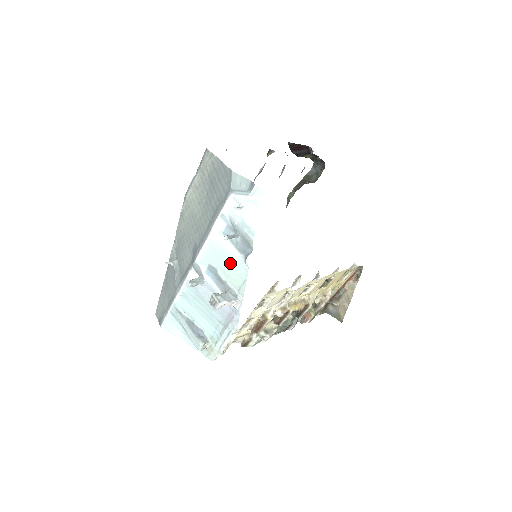
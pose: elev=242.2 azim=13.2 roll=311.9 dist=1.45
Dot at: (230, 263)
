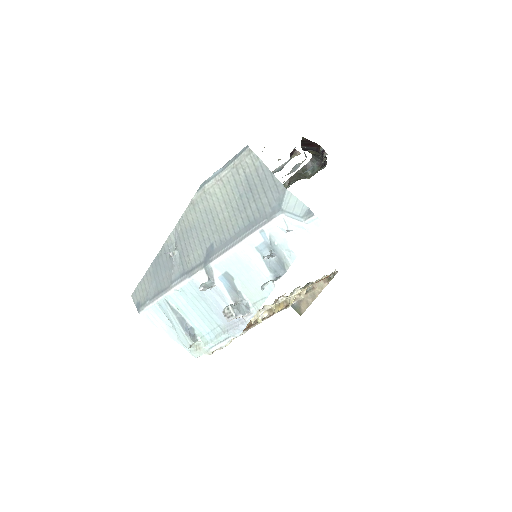
Dot at: (265, 286)
